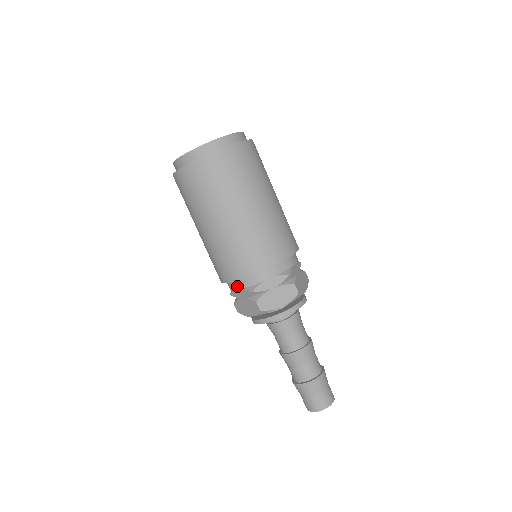
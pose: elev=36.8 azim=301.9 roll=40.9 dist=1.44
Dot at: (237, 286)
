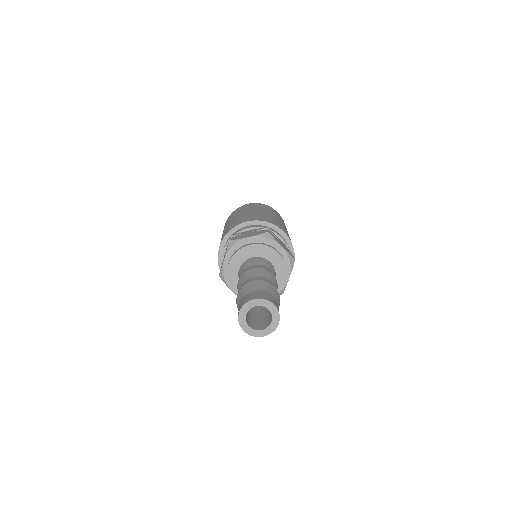
Dot at: (253, 226)
